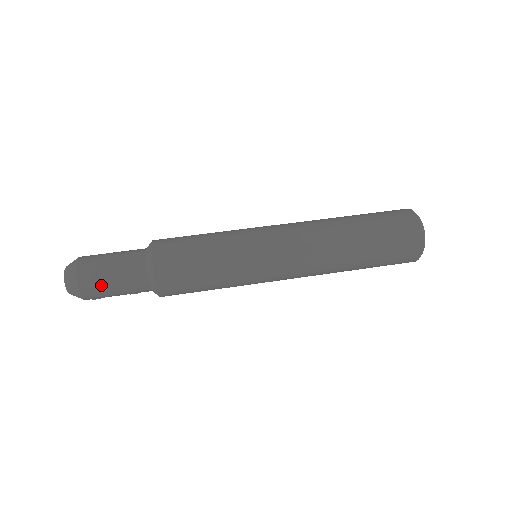
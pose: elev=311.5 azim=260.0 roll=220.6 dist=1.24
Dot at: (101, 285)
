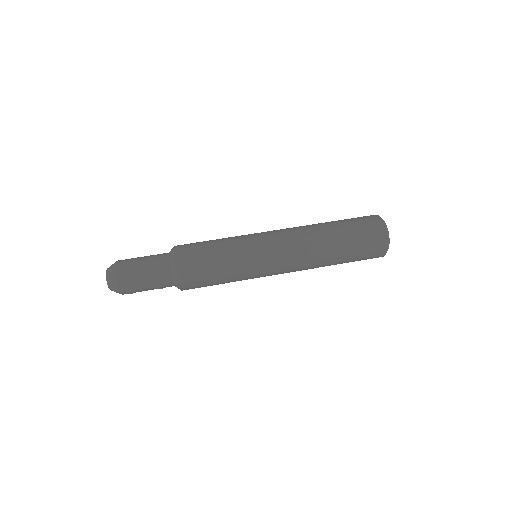
Dot at: (135, 276)
